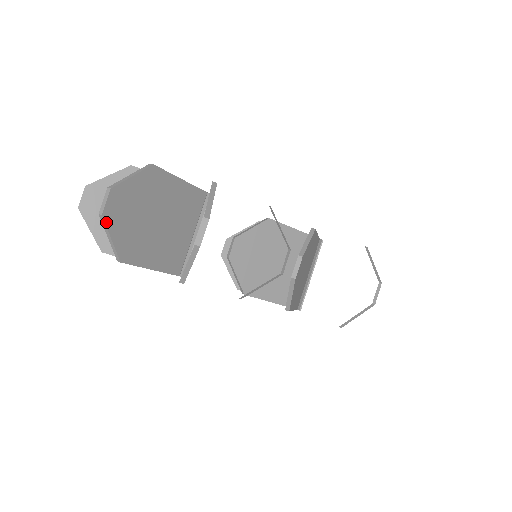
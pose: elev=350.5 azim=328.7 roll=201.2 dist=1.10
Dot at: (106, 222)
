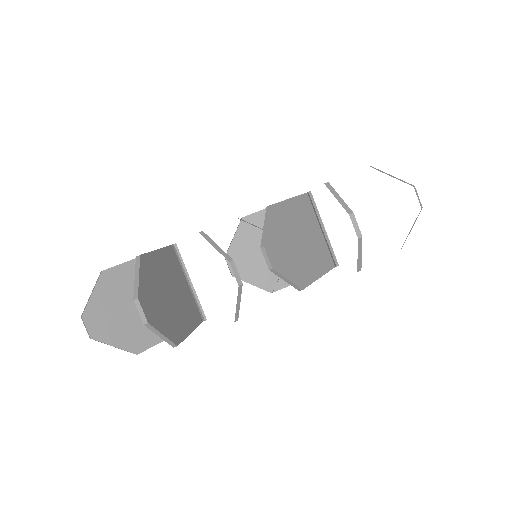
Dot at: (99, 340)
